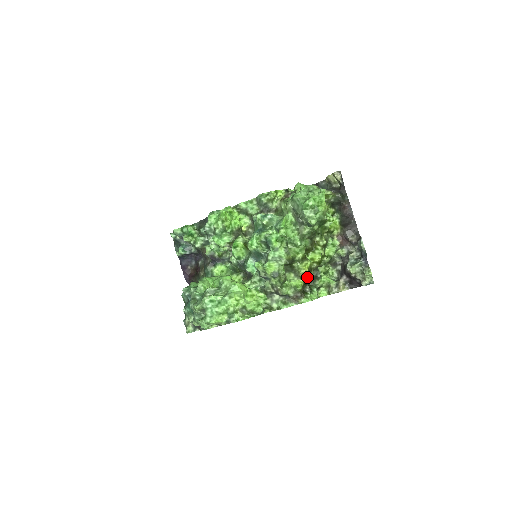
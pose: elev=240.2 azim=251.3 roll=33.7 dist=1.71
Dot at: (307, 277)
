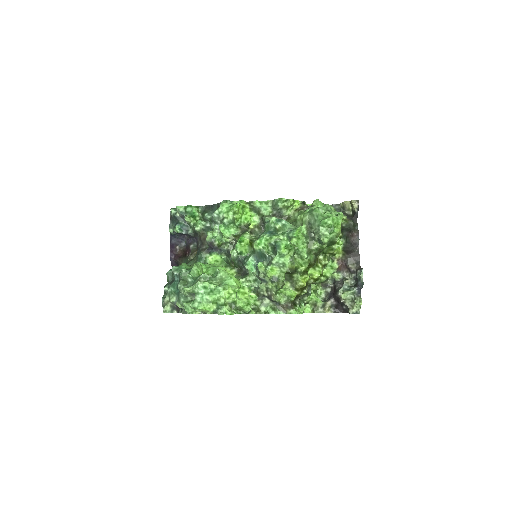
Dot at: (302, 290)
